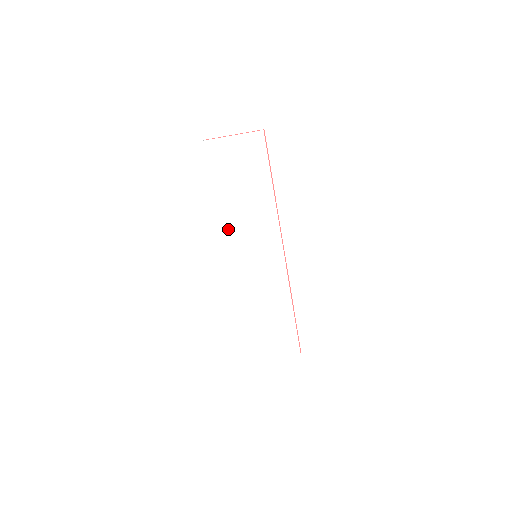
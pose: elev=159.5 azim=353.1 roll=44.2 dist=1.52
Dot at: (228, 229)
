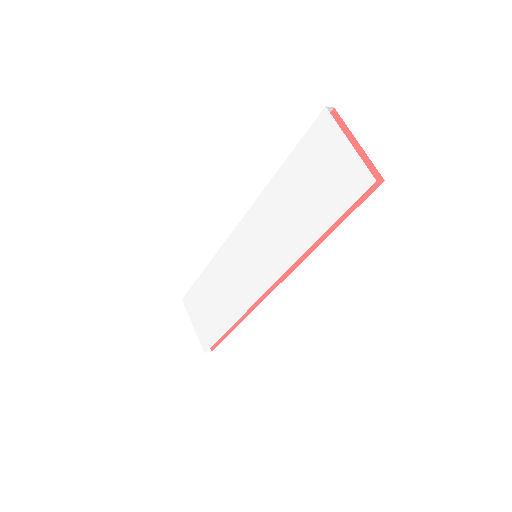
Dot at: (261, 207)
